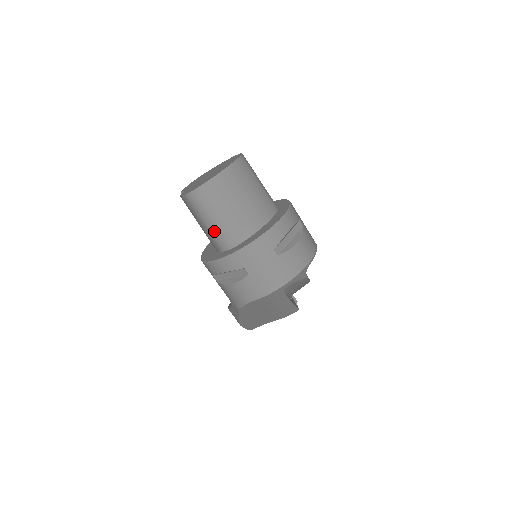
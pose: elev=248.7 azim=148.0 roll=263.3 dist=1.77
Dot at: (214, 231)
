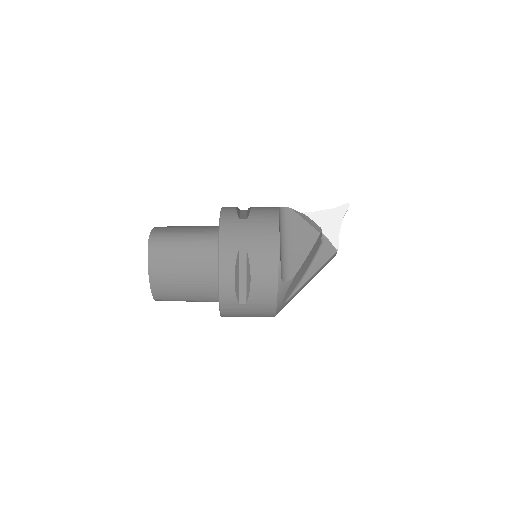
Dot at: occluded
